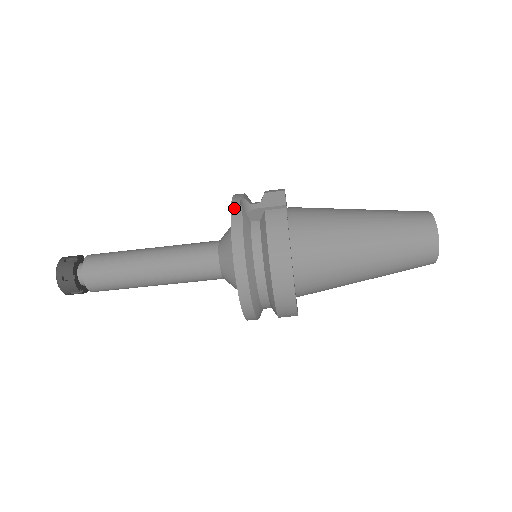
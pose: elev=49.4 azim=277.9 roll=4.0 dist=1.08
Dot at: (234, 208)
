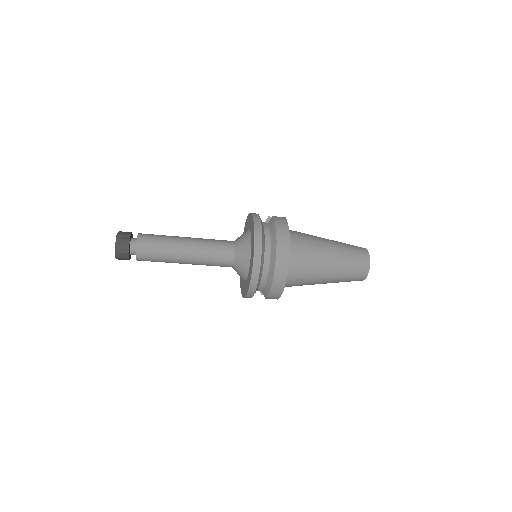
Dot at: (253, 213)
